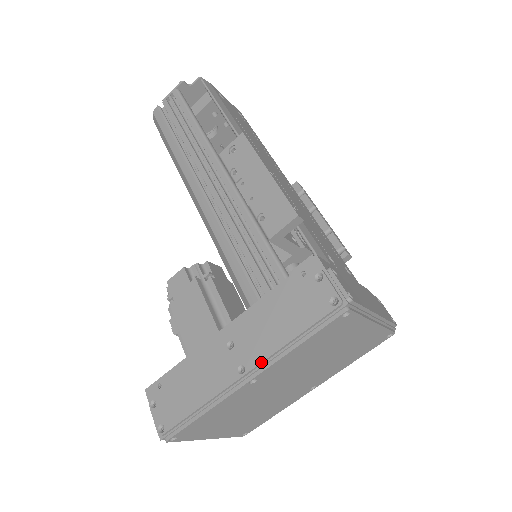
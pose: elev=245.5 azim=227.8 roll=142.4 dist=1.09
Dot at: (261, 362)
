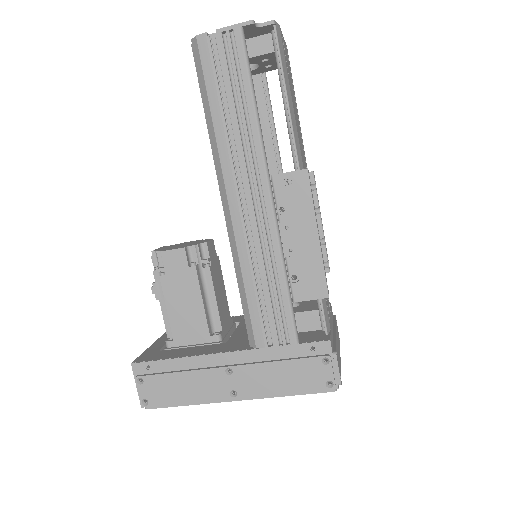
Dot at: (253, 397)
